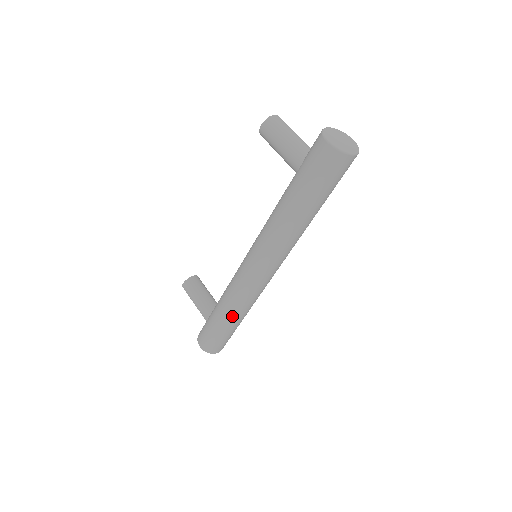
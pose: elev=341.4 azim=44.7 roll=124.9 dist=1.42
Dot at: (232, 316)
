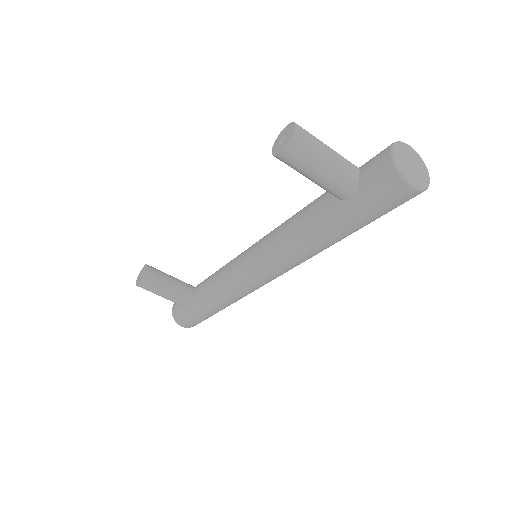
Dot at: (229, 305)
